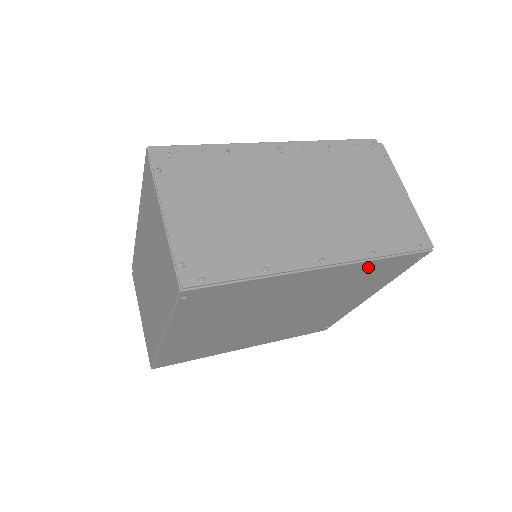
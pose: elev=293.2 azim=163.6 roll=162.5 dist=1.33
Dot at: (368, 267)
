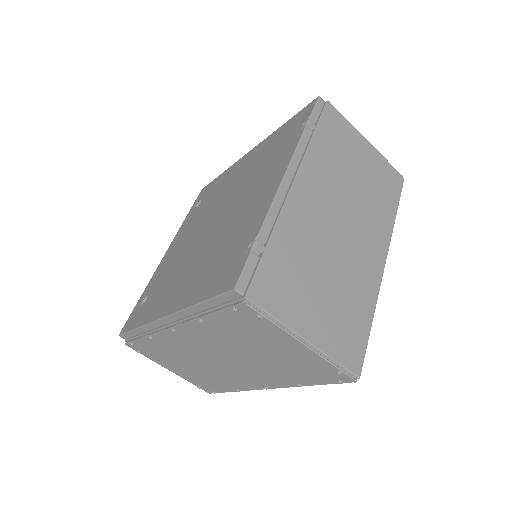
Dot at: occluded
